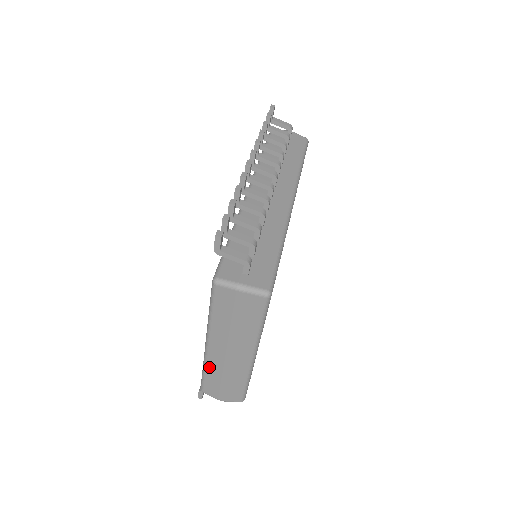
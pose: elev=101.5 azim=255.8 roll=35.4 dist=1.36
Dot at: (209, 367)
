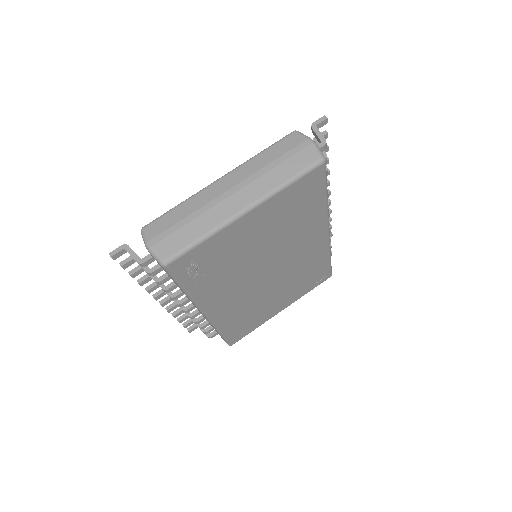
Dot at: (192, 200)
